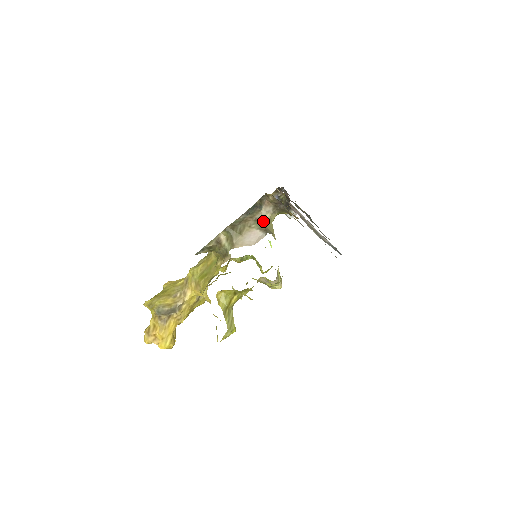
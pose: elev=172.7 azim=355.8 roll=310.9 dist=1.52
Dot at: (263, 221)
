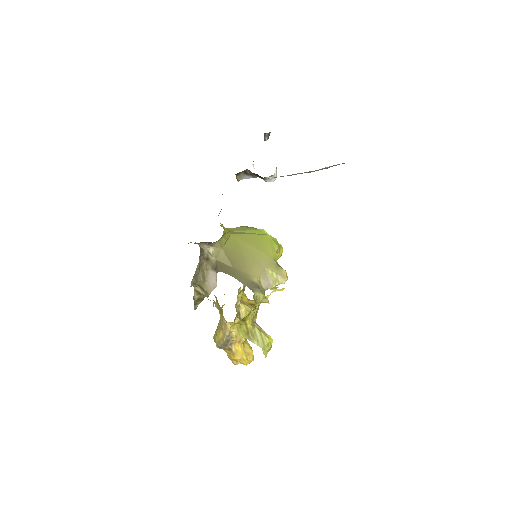
Dot at: (212, 257)
